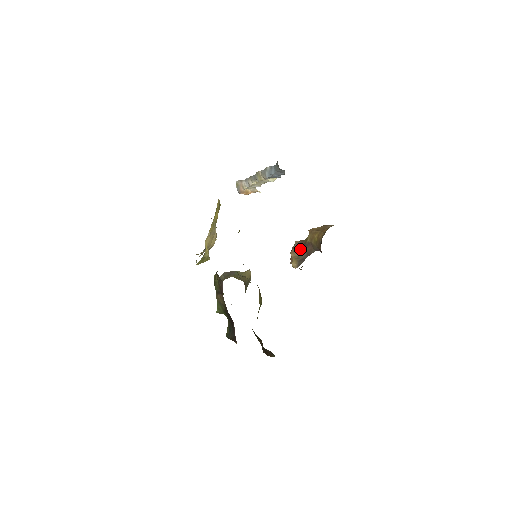
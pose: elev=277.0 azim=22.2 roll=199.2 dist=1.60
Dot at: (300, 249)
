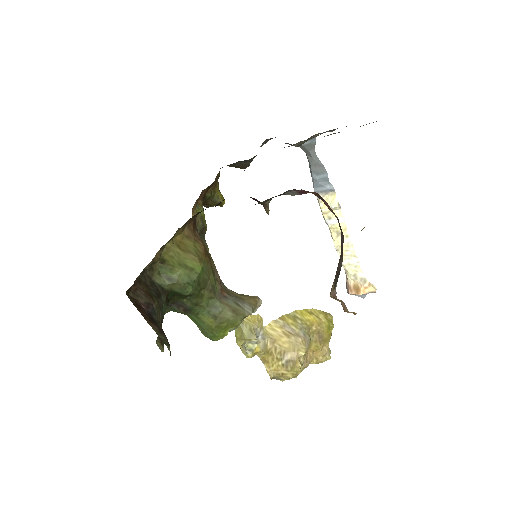
Dot at: occluded
